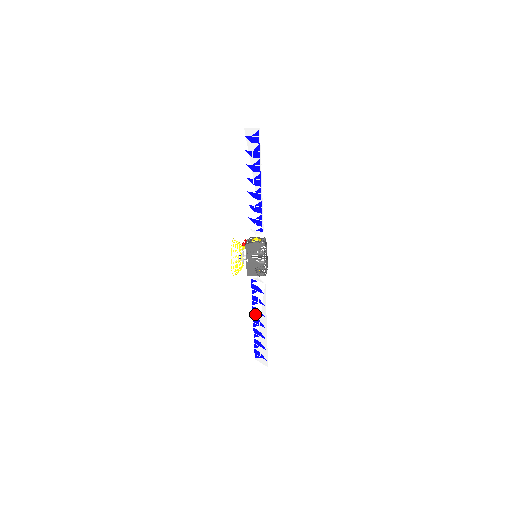
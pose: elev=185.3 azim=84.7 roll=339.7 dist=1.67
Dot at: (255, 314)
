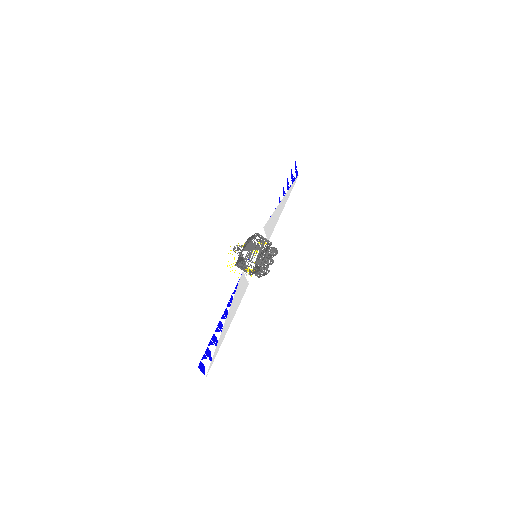
Dot at: (230, 317)
